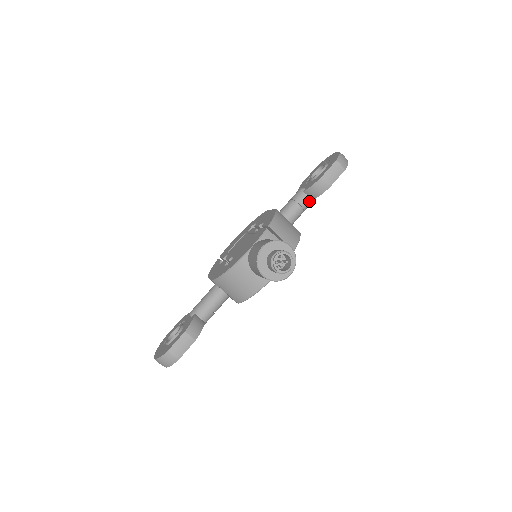
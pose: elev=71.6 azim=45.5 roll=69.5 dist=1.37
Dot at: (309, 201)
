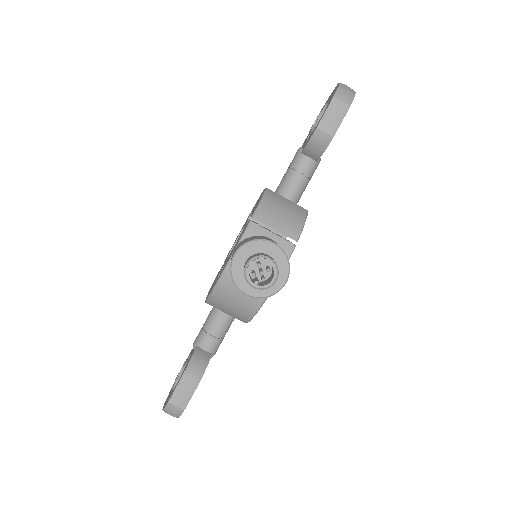
Dot at: (313, 164)
